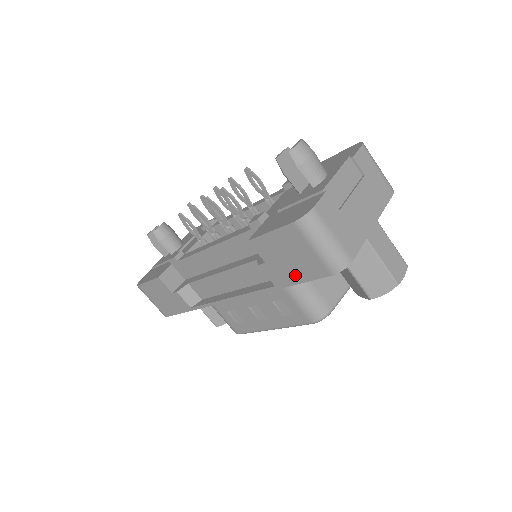
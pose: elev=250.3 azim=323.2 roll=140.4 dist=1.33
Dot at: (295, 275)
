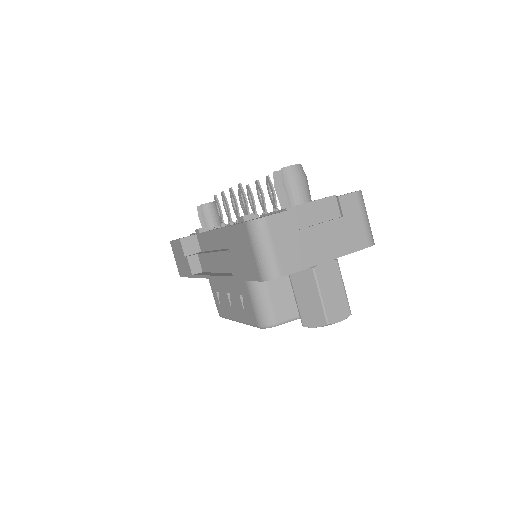
Dot at: (243, 271)
